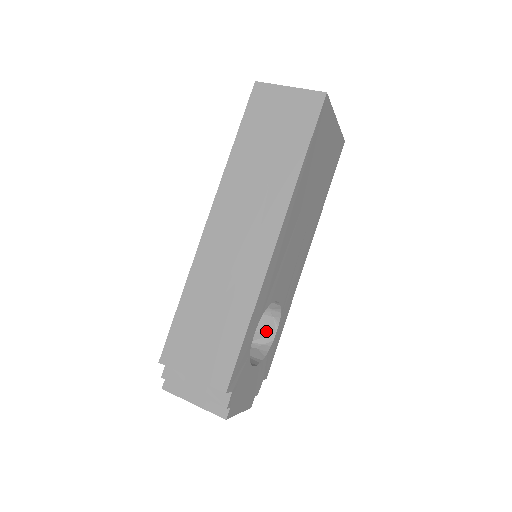
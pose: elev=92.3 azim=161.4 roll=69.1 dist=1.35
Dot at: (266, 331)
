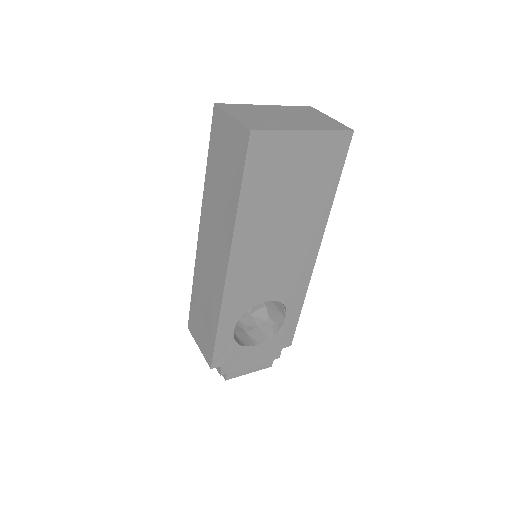
Dot at: (280, 313)
